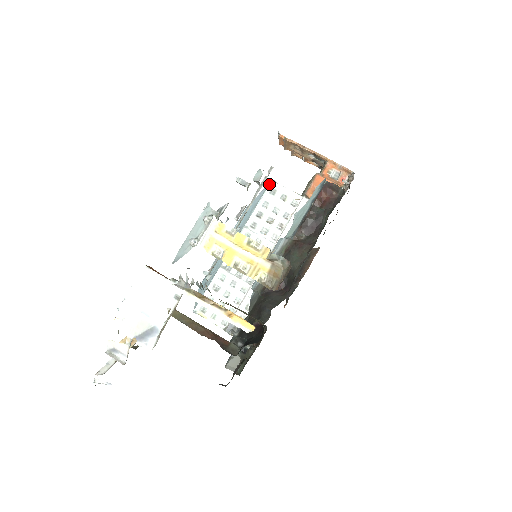
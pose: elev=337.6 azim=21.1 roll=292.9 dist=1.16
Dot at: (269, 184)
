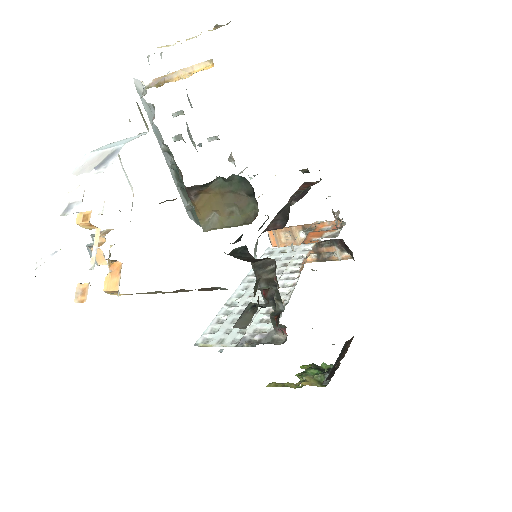
Dot at: (265, 250)
